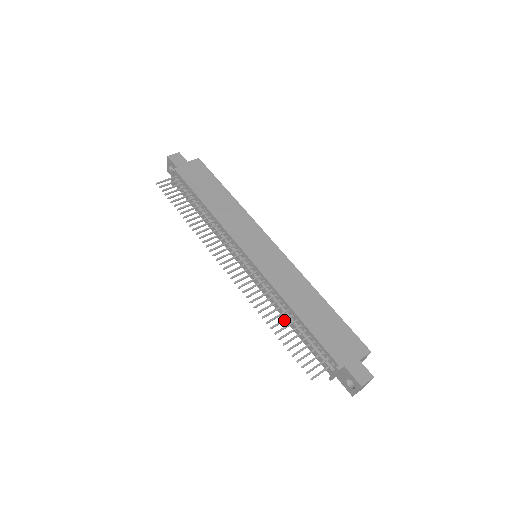
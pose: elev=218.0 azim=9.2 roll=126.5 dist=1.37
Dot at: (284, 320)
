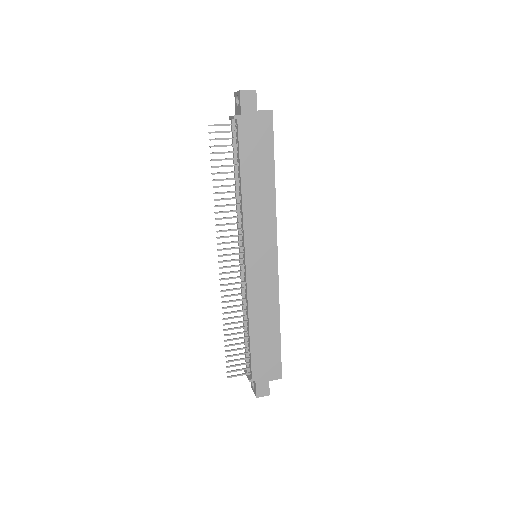
Dot at: (238, 328)
